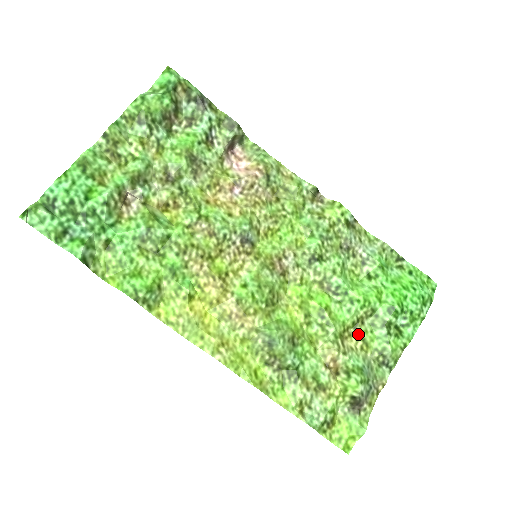
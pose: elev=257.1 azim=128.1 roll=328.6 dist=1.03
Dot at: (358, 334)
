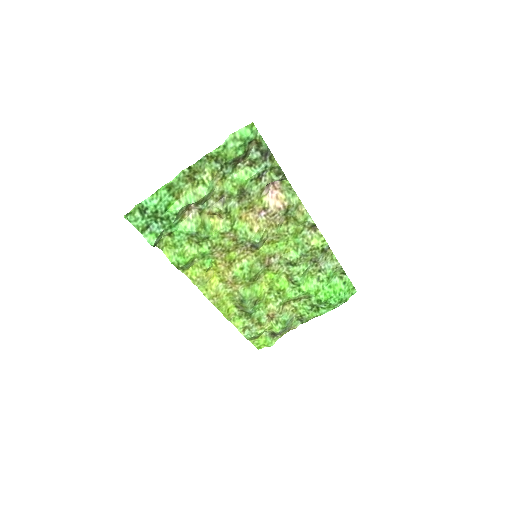
Dot at: (294, 304)
